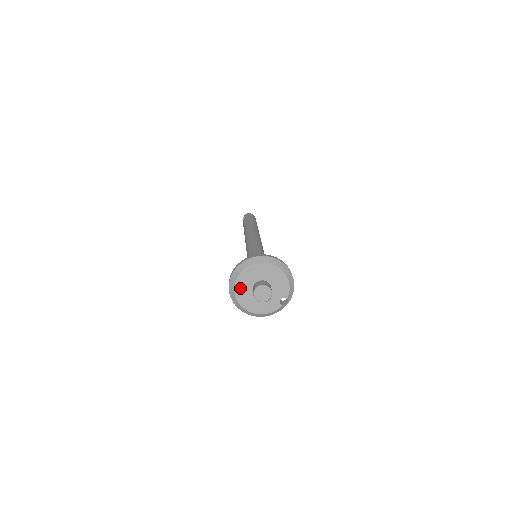
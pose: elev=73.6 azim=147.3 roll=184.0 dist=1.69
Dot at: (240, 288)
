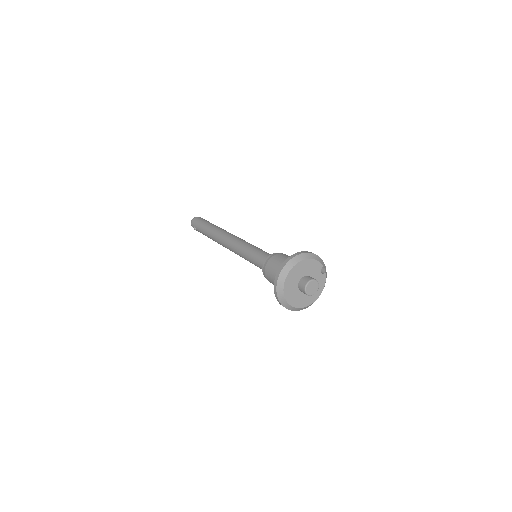
Dot at: (294, 301)
